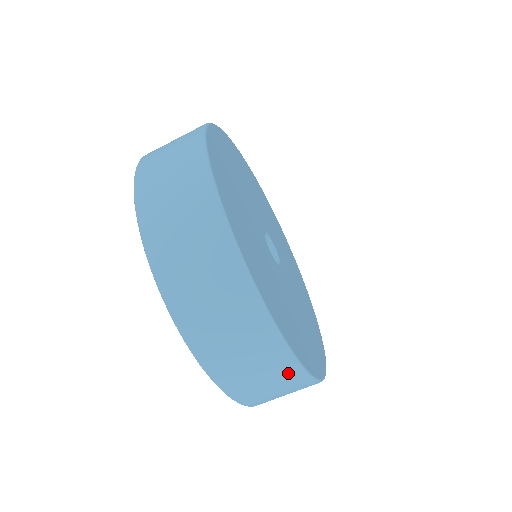
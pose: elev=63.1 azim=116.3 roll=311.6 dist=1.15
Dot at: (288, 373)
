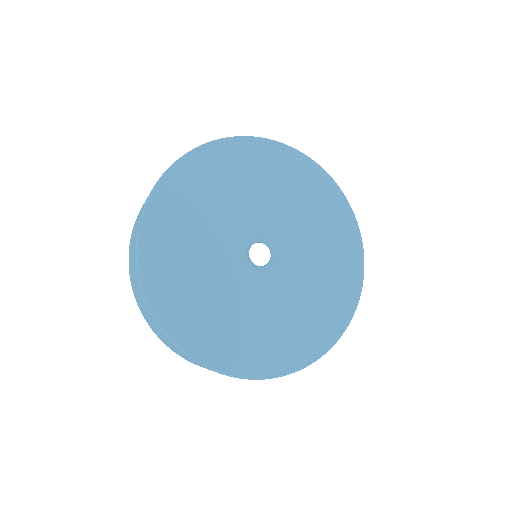
Dot at: occluded
